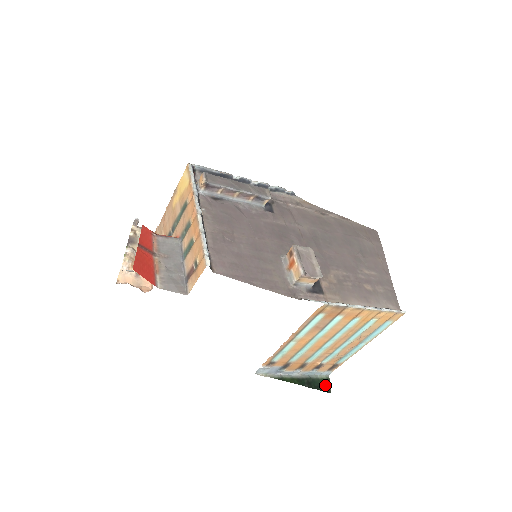
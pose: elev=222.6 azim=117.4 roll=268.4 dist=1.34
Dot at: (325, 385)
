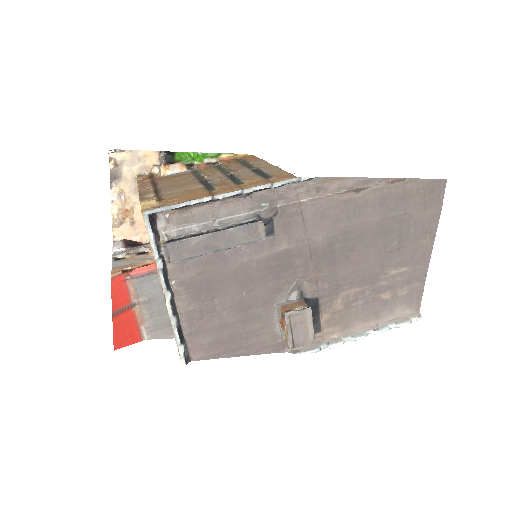
Dot at: occluded
